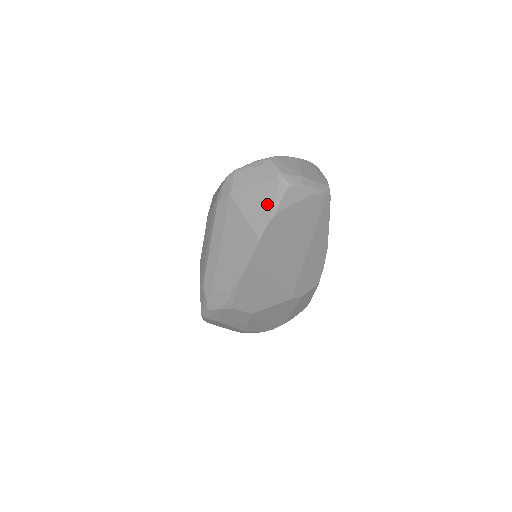
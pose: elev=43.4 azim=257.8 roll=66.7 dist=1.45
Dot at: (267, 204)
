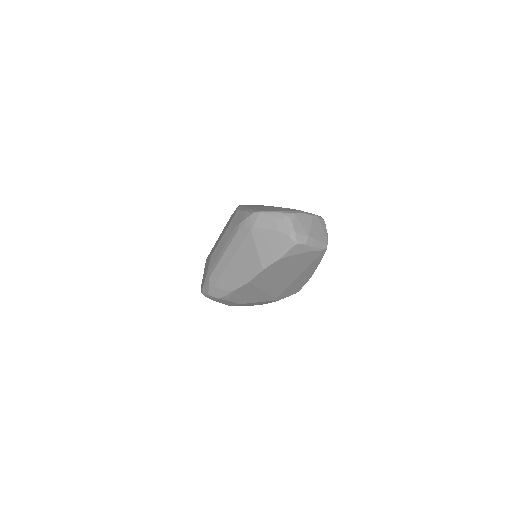
Dot at: (276, 249)
